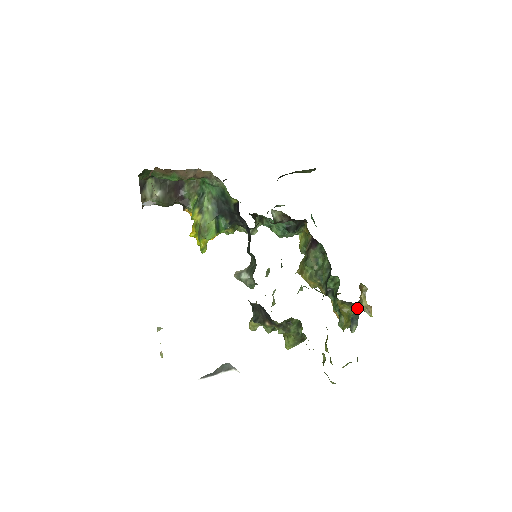
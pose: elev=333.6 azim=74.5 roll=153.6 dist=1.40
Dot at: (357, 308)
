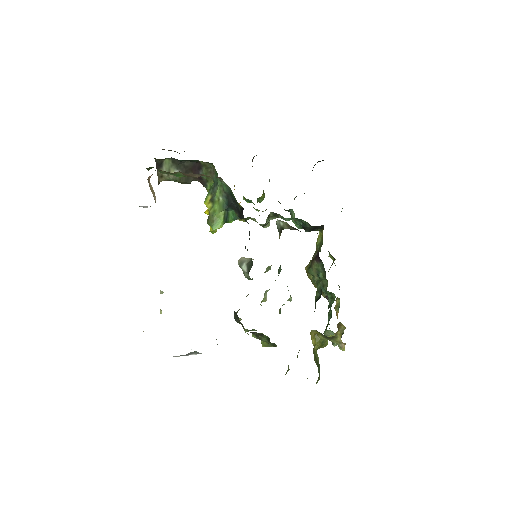
Dot at: (331, 340)
